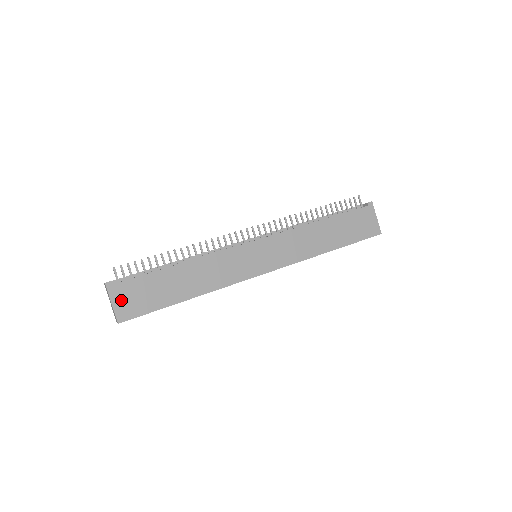
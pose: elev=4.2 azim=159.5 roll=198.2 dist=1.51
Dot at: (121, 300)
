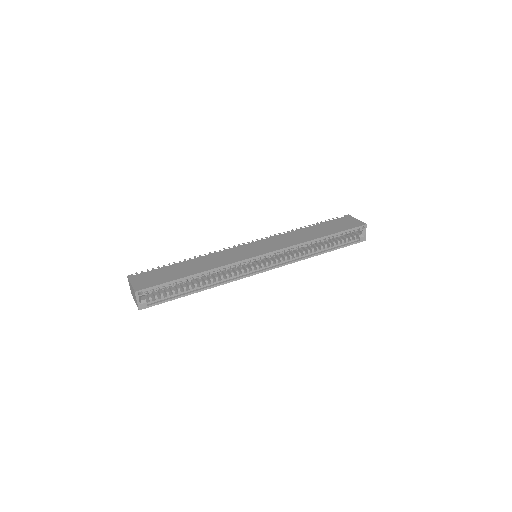
Dot at: (139, 281)
